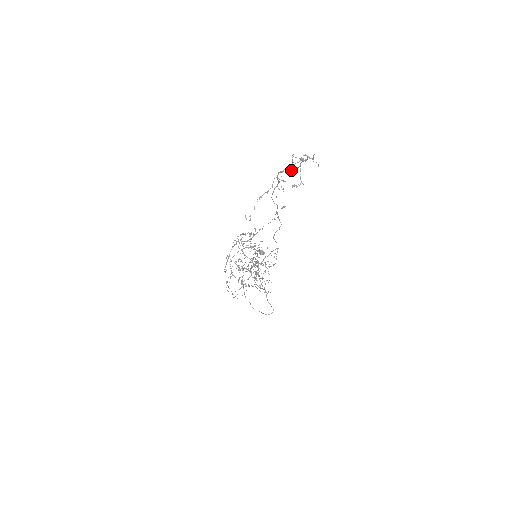
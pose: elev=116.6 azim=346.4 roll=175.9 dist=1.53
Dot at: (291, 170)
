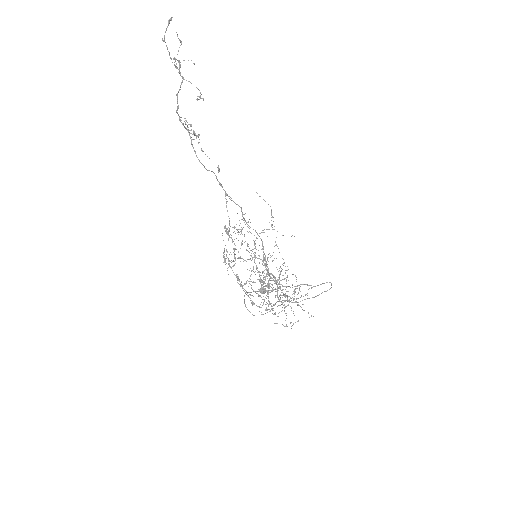
Dot at: (178, 72)
